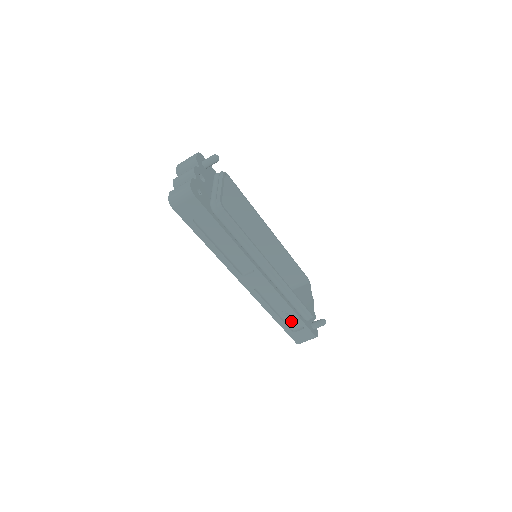
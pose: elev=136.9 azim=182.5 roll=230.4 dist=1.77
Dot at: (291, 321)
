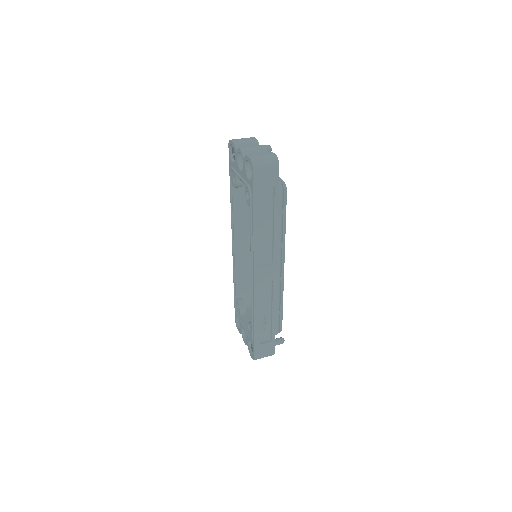
Dot at: (263, 331)
